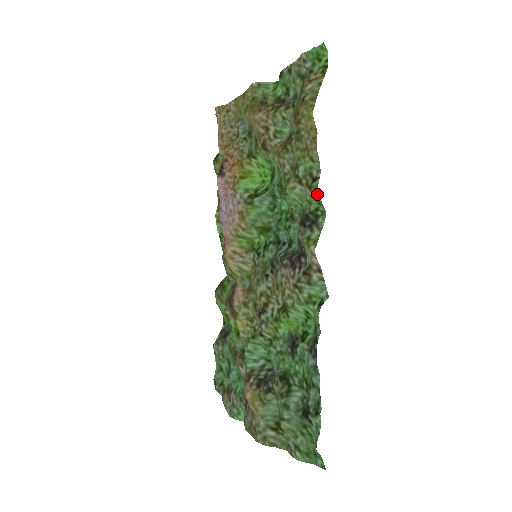
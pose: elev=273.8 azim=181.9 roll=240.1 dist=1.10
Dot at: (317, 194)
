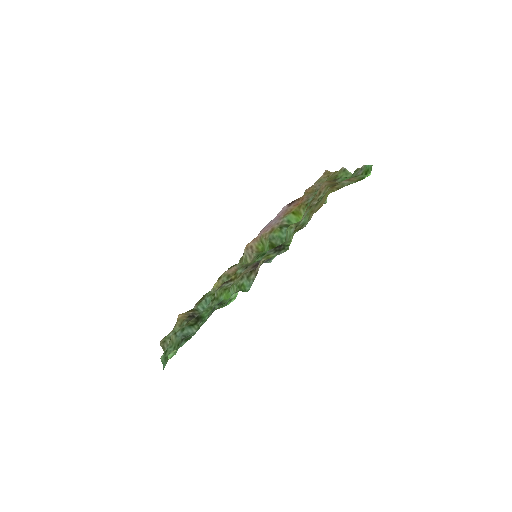
Dot at: (292, 236)
